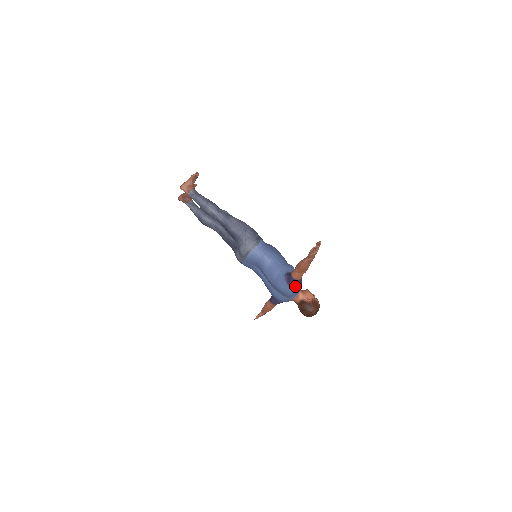
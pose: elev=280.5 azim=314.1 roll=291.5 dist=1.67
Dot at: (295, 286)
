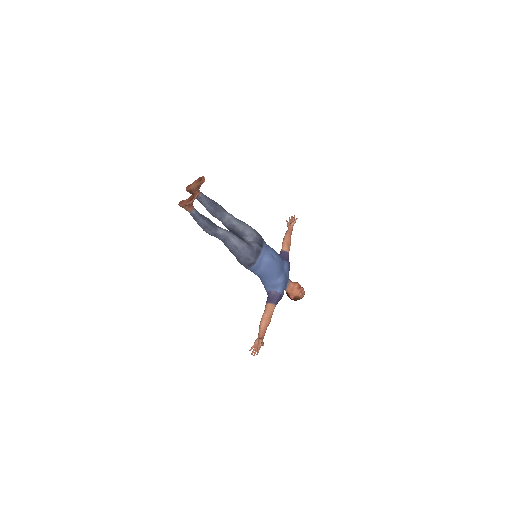
Dot at: occluded
